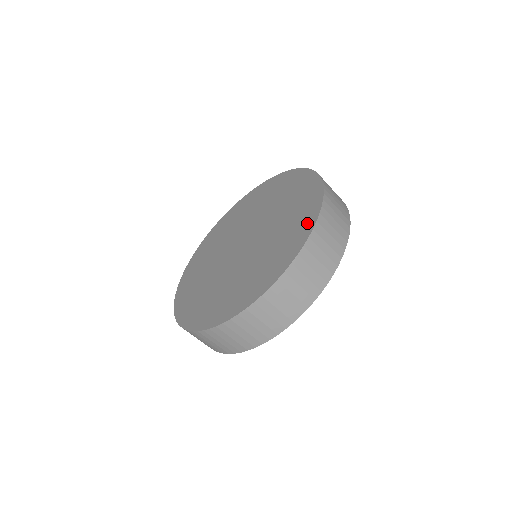
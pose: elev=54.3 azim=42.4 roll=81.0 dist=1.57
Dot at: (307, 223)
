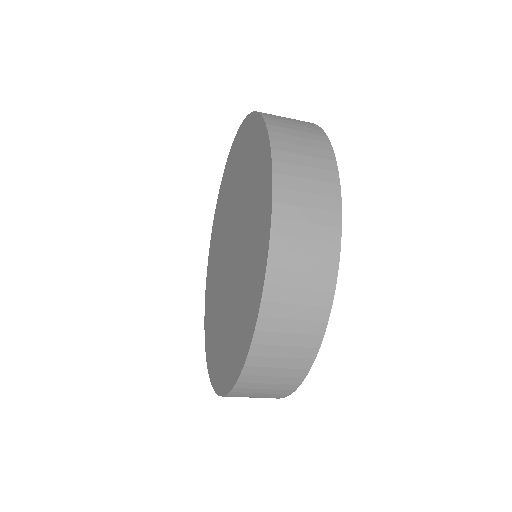
Dot at: (229, 374)
